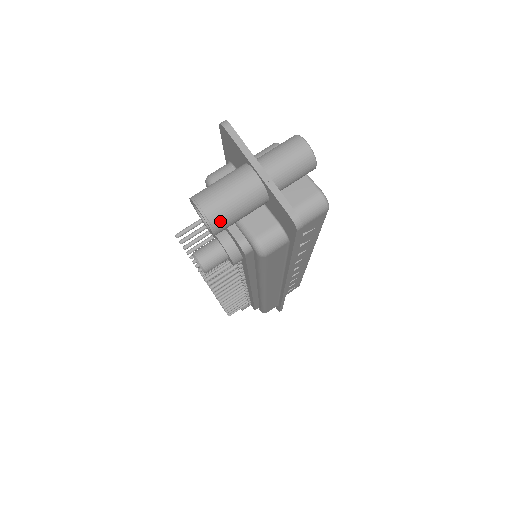
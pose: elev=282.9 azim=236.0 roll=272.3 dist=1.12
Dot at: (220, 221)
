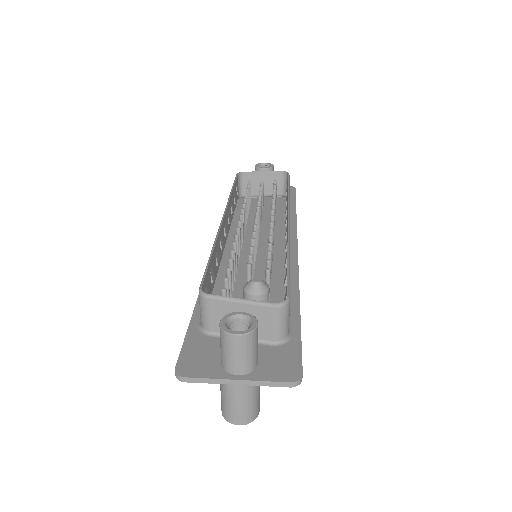
Dot at: (255, 412)
